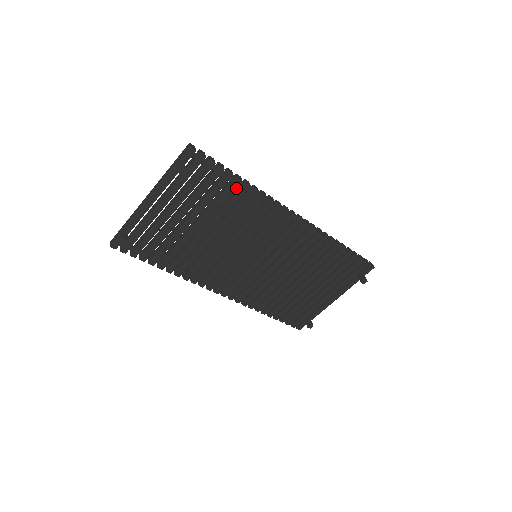
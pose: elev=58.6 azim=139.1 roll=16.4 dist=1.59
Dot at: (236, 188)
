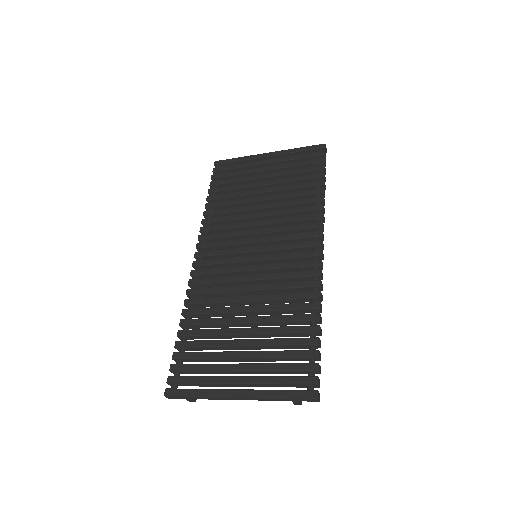
Dot at: (306, 322)
